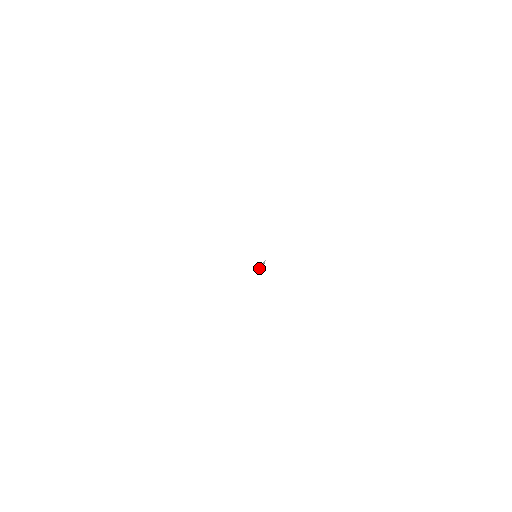
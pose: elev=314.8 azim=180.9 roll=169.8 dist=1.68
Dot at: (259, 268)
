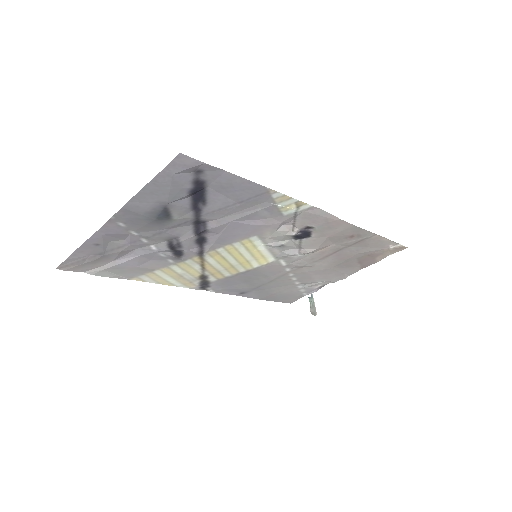
Dot at: (311, 313)
